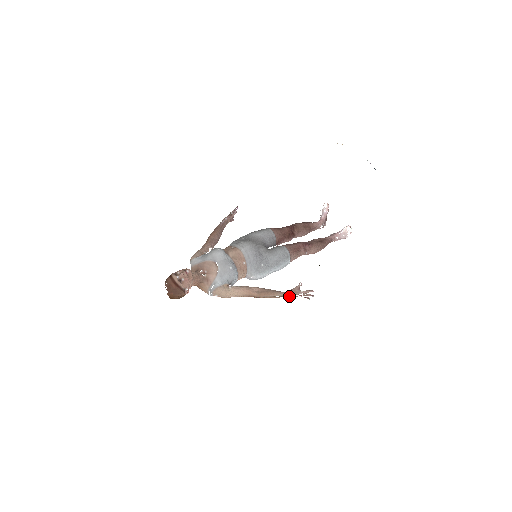
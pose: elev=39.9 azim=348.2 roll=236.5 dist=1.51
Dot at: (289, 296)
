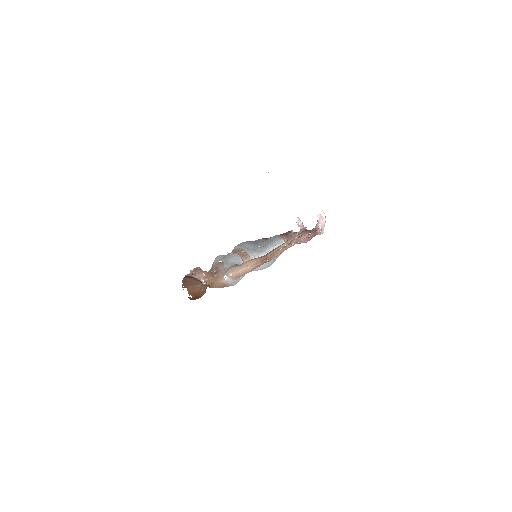
Dot at: (290, 243)
